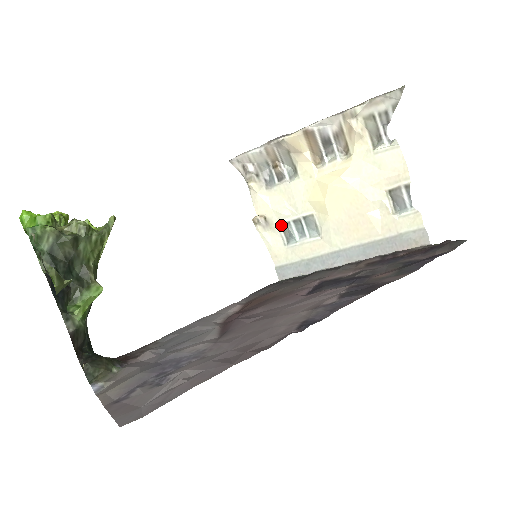
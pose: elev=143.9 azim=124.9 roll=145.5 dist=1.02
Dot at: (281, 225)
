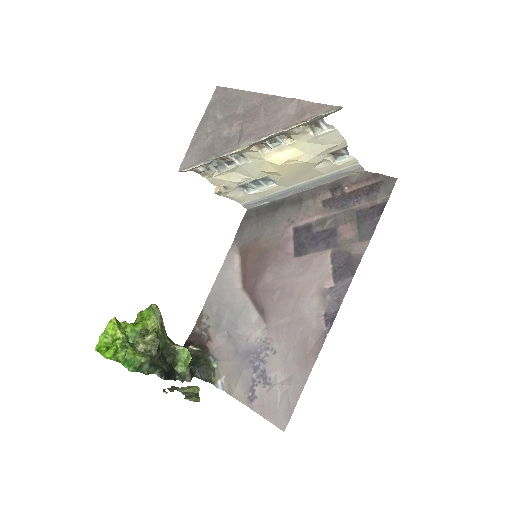
Dot at: (240, 186)
